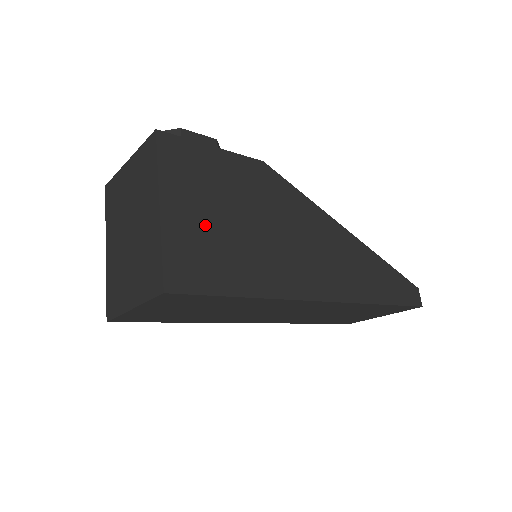
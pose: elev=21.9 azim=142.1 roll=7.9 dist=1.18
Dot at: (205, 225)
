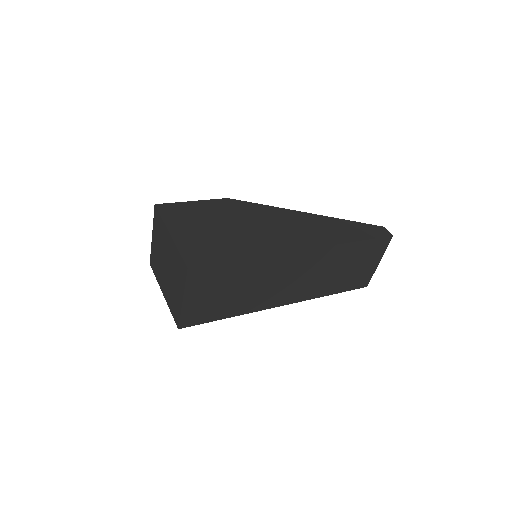
Dot at: (201, 235)
